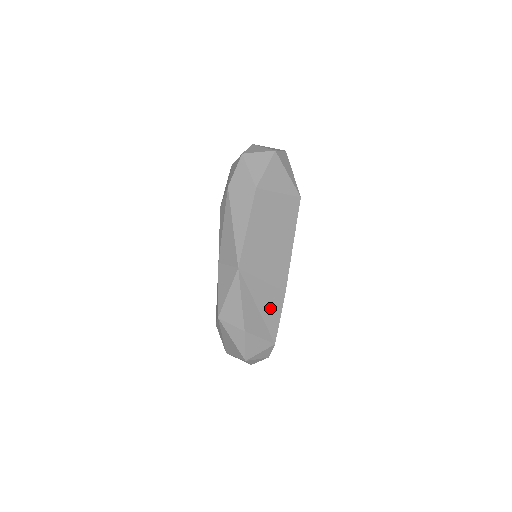
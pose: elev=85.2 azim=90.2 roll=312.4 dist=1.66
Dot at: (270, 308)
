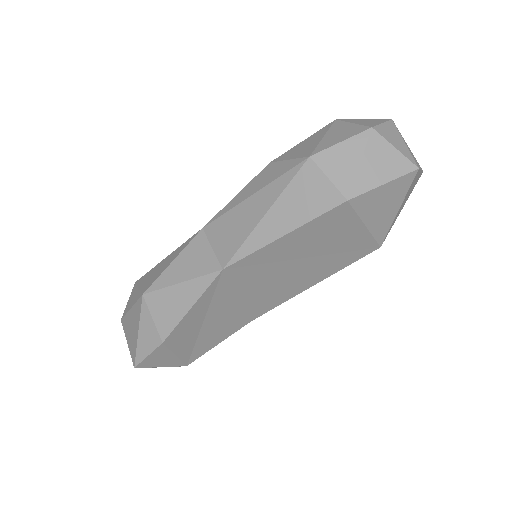
Dot at: (217, 329)
